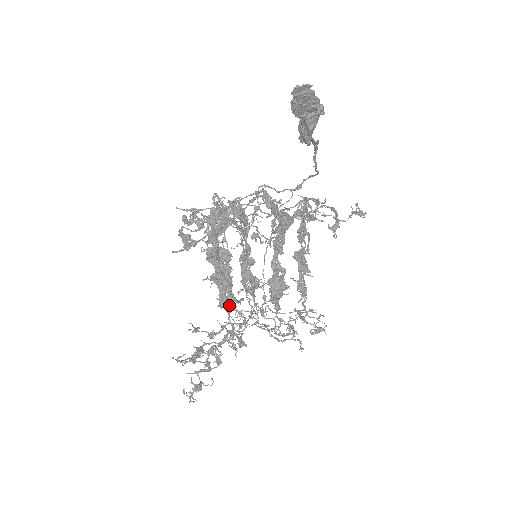
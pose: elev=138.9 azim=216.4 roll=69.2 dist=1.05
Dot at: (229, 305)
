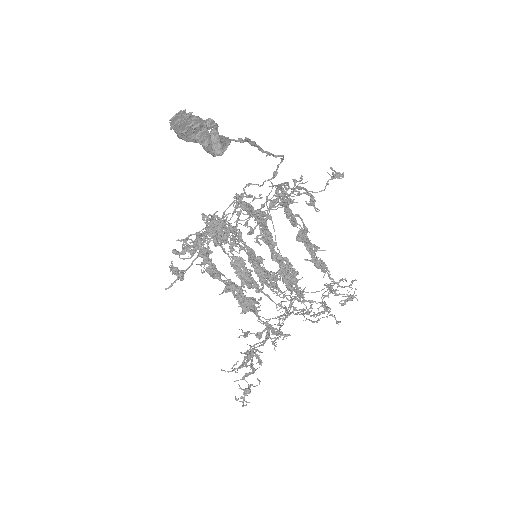
Dot at: (252, 308)
